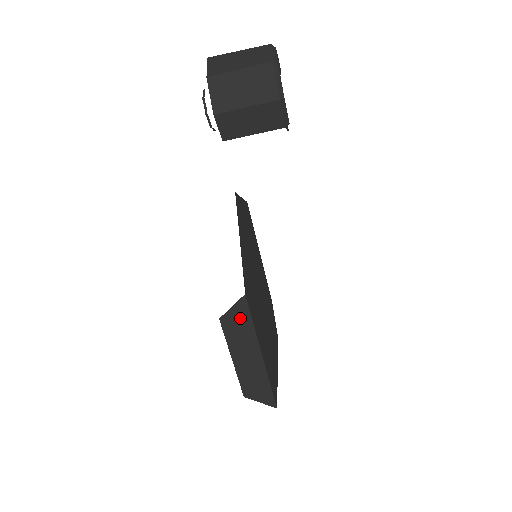
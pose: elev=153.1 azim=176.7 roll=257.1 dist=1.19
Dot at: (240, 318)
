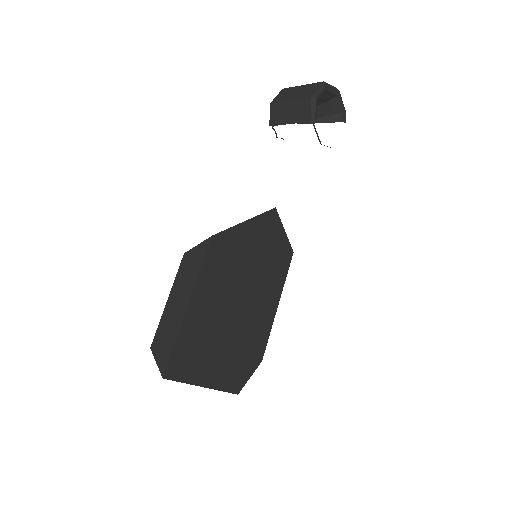
Dot at: (196, 258)
